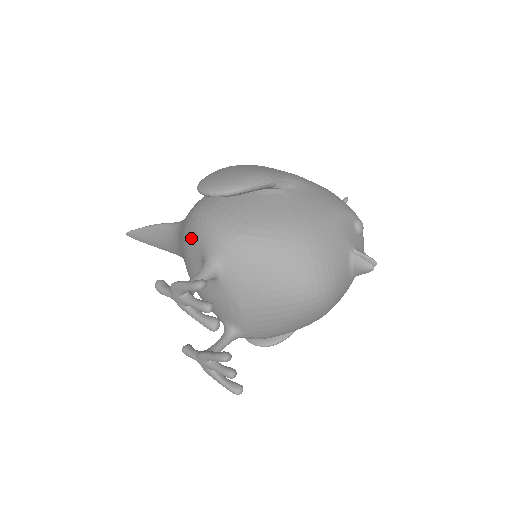
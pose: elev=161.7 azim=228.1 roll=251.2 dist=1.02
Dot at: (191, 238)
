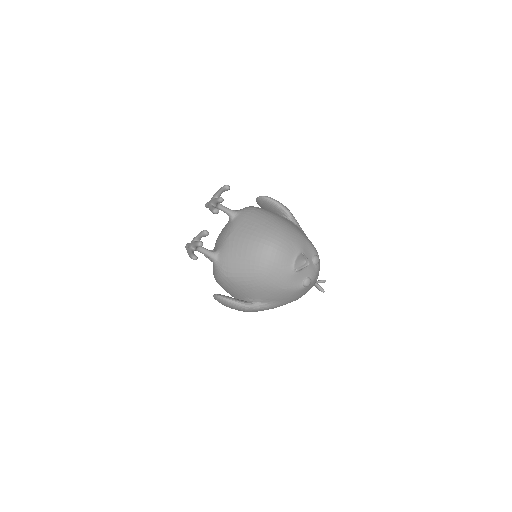
Dot at: occluded
